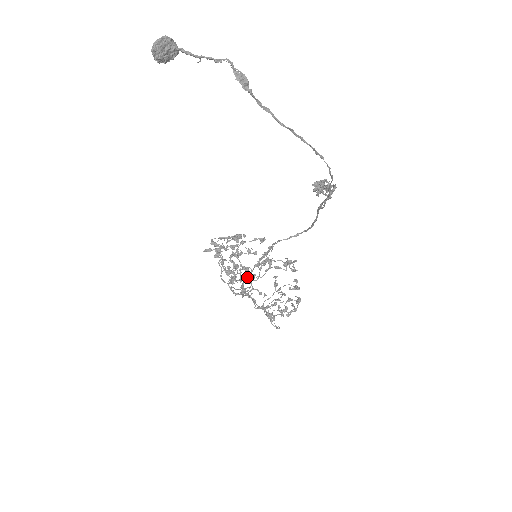
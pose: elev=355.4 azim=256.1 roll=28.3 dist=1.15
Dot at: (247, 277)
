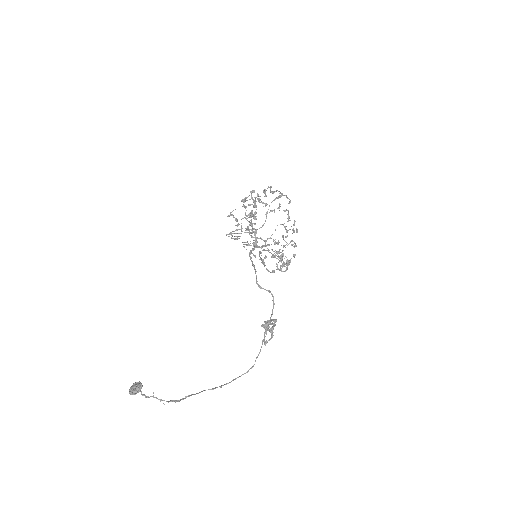
Dot at: occluded
